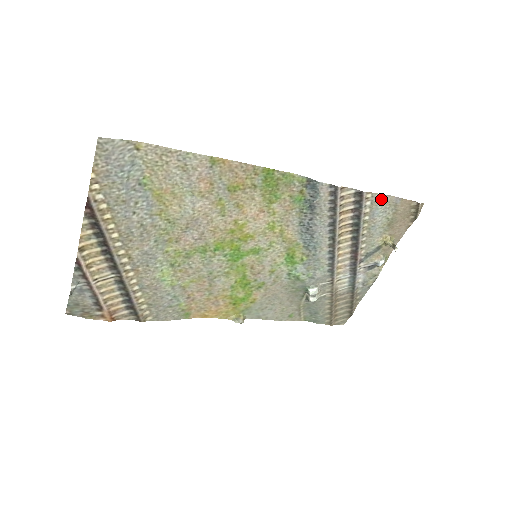
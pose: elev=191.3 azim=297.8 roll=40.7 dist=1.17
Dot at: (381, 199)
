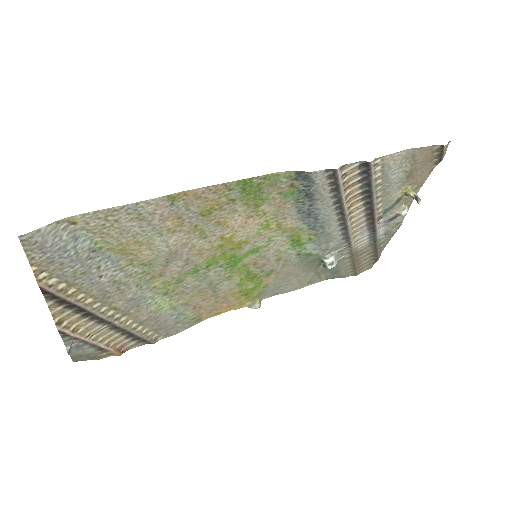
Dot at: (394, 158)
